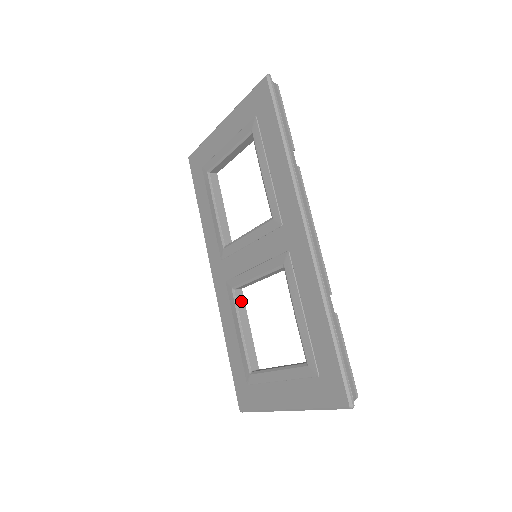
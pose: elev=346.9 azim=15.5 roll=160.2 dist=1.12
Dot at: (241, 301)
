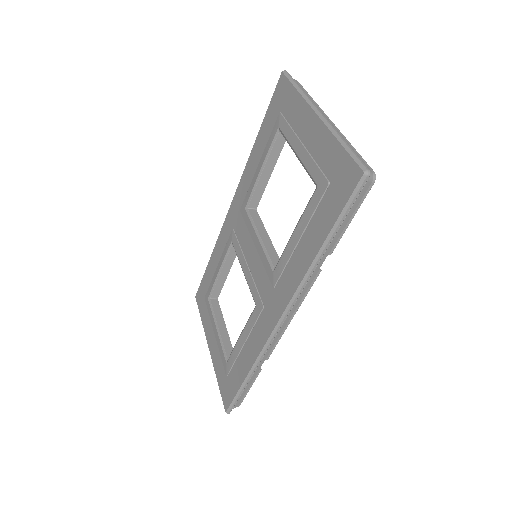
Dot at: (233, 254)
